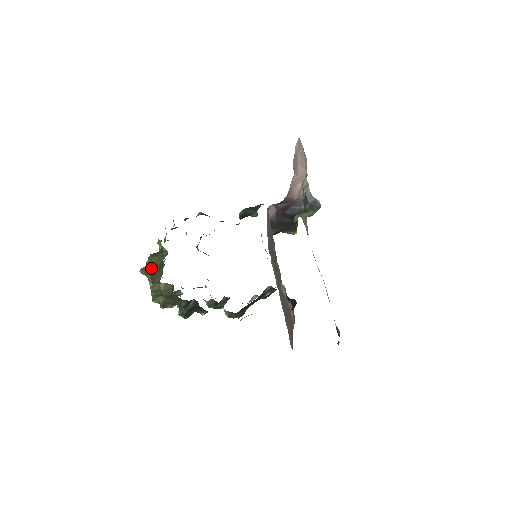
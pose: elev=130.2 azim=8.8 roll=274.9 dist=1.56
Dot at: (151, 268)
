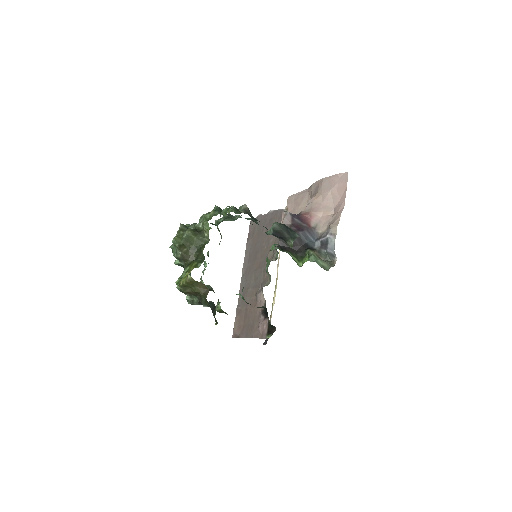
Dot at: (184, 243)
